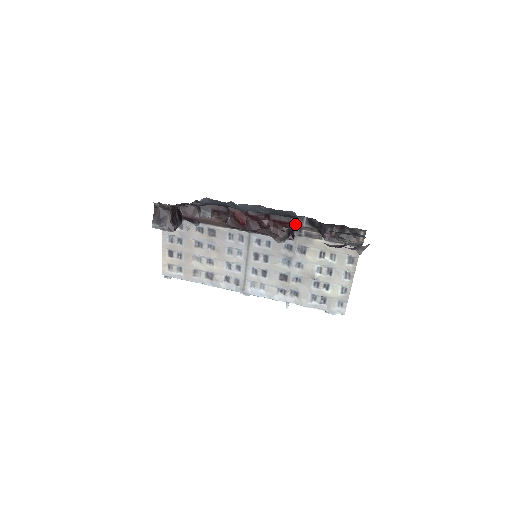
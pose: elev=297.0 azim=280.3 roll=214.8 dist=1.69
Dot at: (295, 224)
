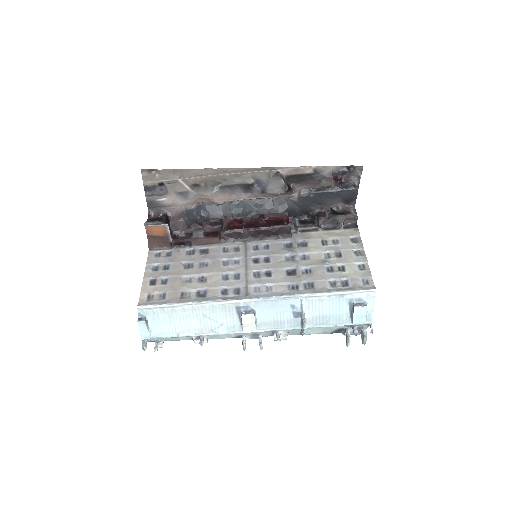
Dot at: (289, 223)
